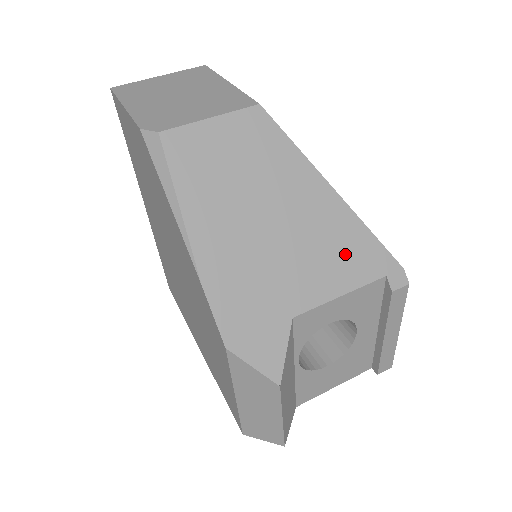
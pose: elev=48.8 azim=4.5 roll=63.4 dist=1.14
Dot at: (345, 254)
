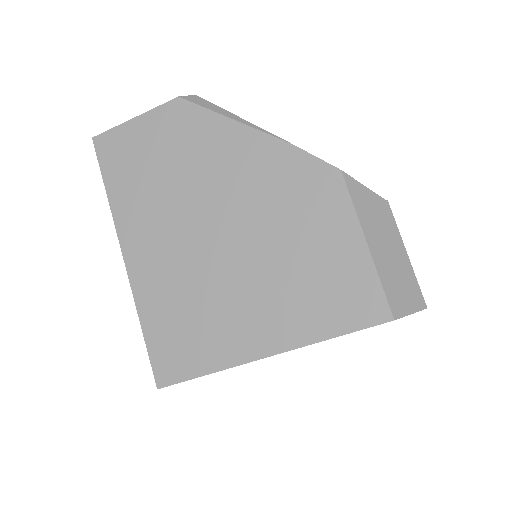
Dot at: occluded
